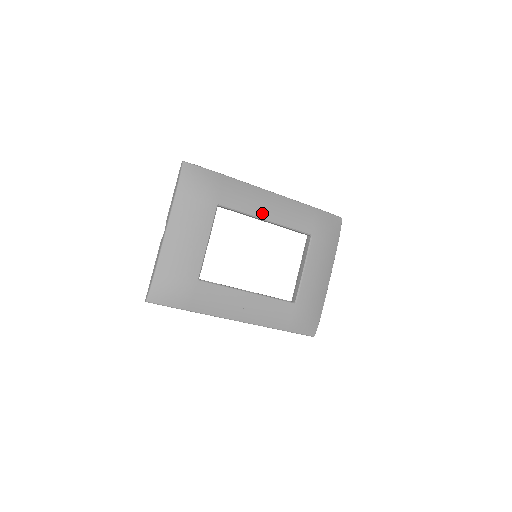
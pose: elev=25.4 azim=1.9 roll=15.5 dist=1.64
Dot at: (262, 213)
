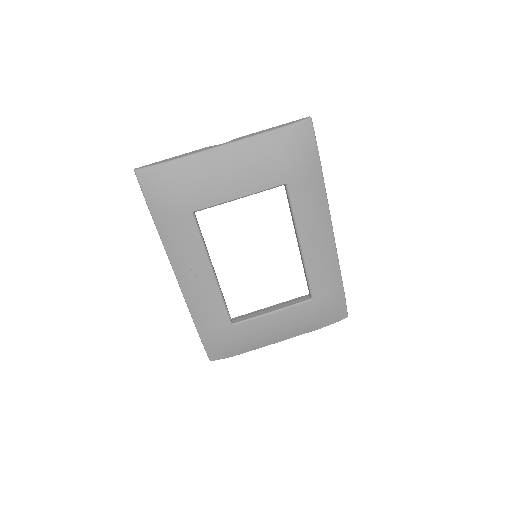
Dot at: (305, 235)
